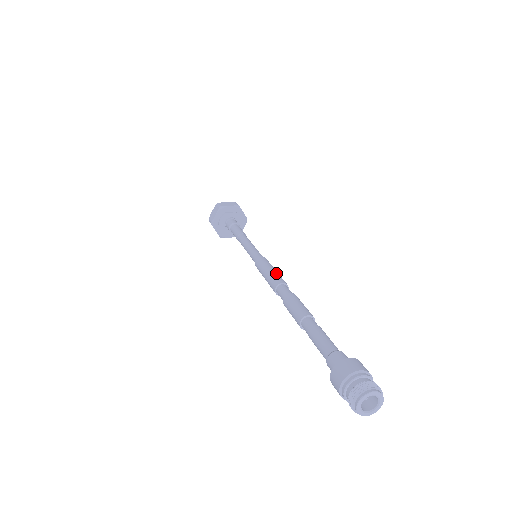
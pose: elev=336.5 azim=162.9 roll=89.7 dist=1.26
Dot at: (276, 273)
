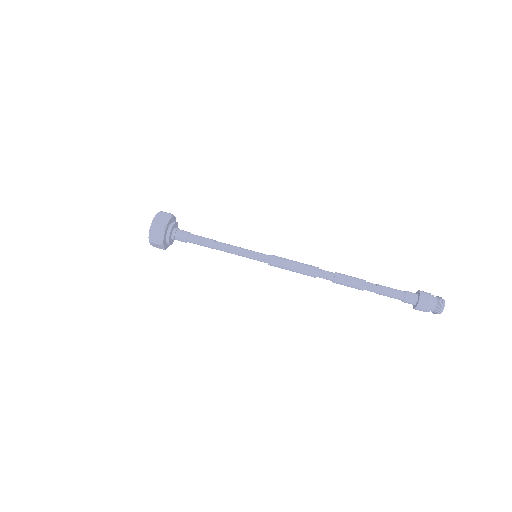
Dot at: (303, 264)
